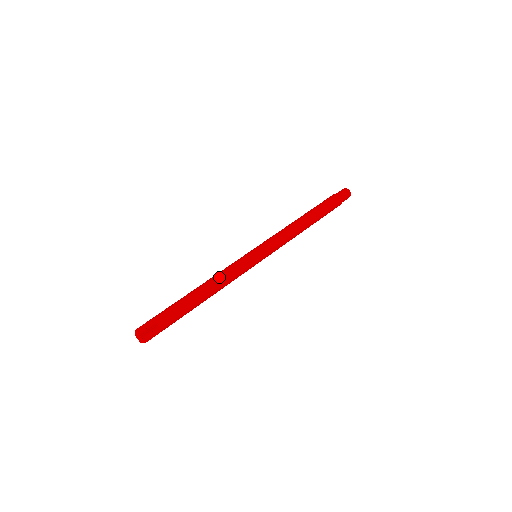
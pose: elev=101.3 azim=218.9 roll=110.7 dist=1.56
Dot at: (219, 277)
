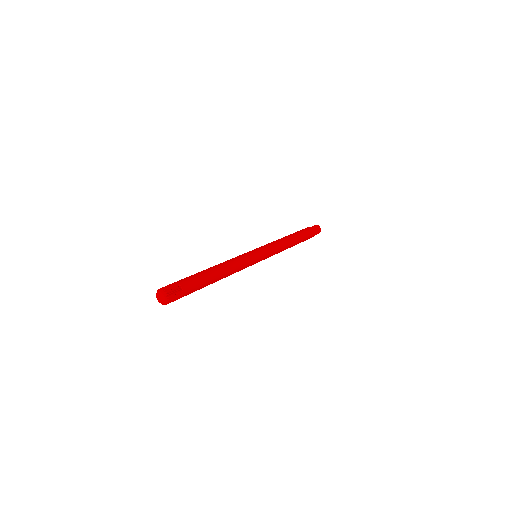
Dot at: (235, 269)
